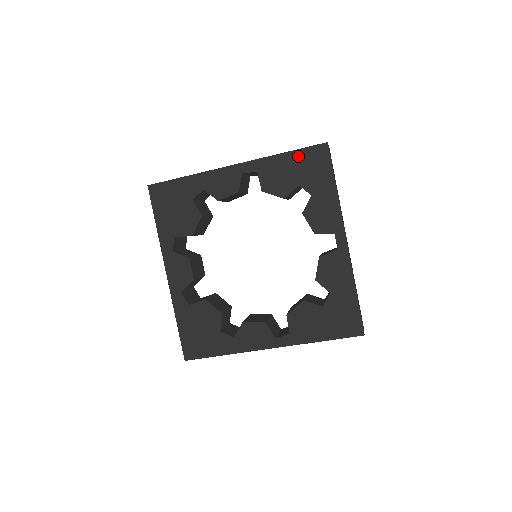
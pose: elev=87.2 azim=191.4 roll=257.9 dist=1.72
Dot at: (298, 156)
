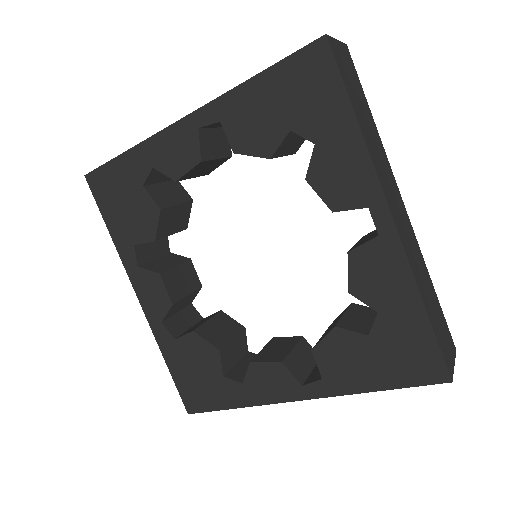
Dot at: (279, 76)
